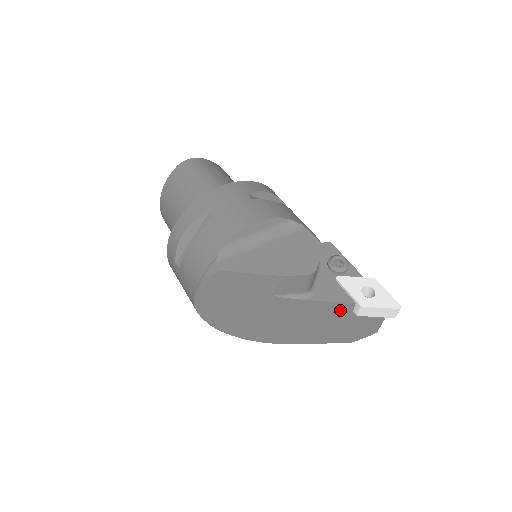
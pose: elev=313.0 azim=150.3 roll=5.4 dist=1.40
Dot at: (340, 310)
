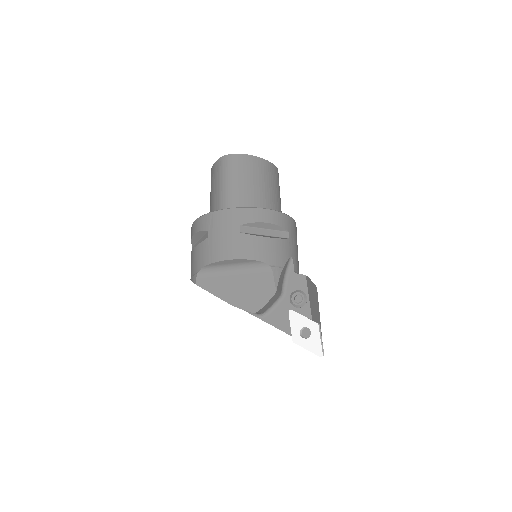
Dot at: occluded
